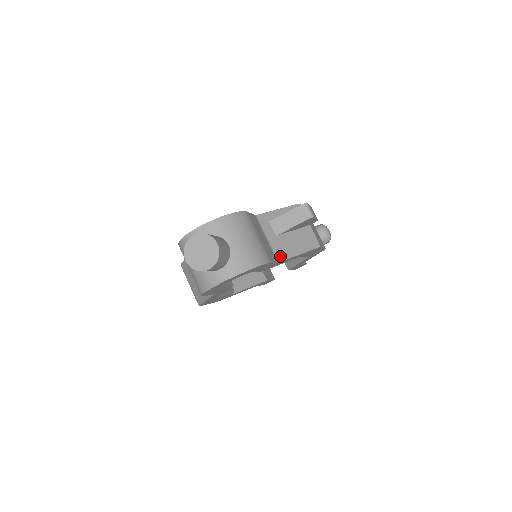
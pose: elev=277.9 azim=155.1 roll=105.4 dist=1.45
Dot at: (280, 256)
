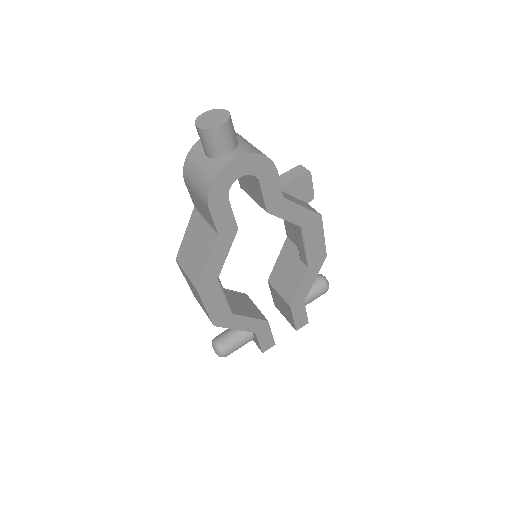
Dot at: (284, 197)
